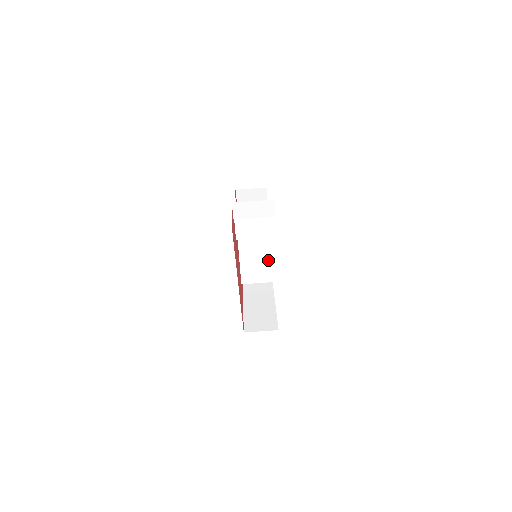
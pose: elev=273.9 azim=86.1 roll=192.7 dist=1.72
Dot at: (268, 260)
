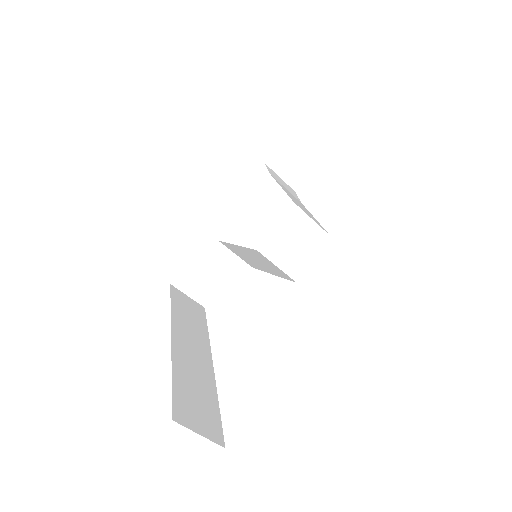
Dot at: (264, 269)
